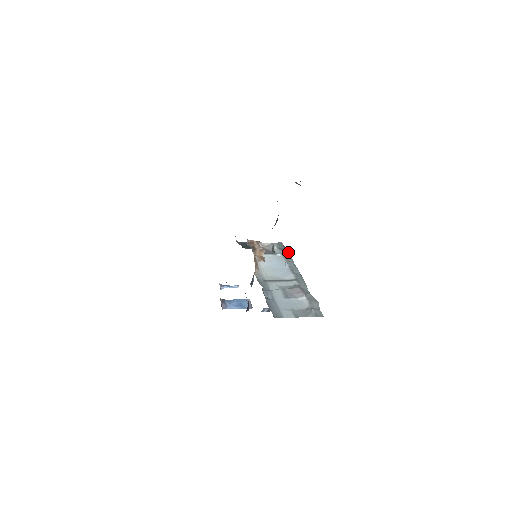
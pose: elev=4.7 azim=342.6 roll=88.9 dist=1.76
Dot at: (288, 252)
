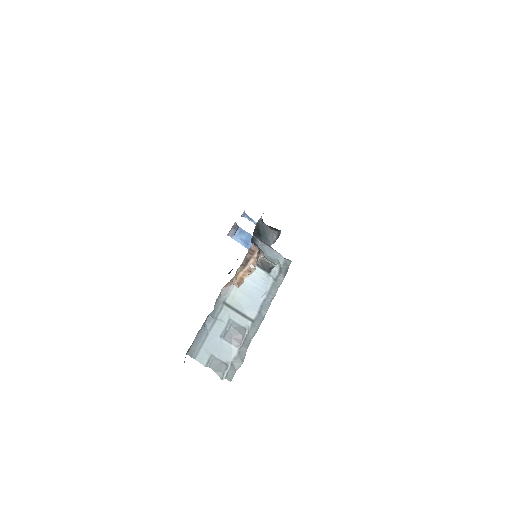
Dot at: (282, 281)
